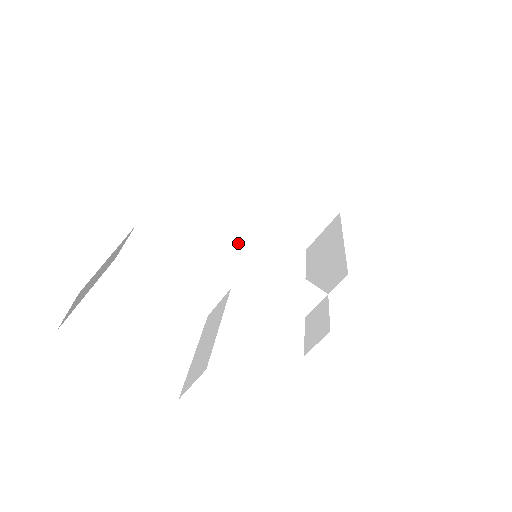
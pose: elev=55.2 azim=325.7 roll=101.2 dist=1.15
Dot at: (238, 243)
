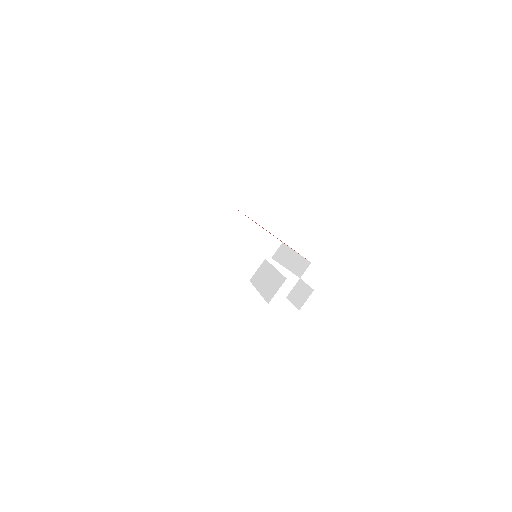
Dot at: occluded
